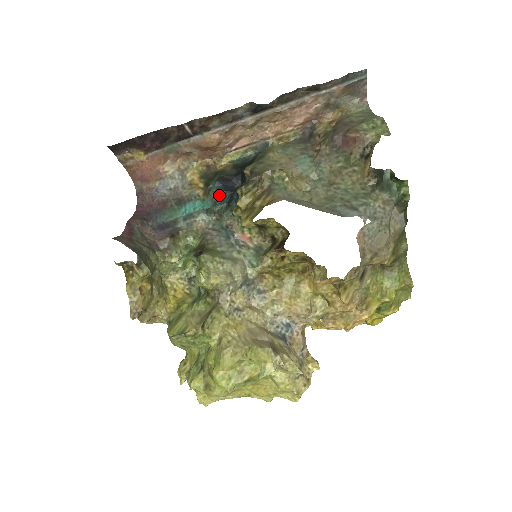
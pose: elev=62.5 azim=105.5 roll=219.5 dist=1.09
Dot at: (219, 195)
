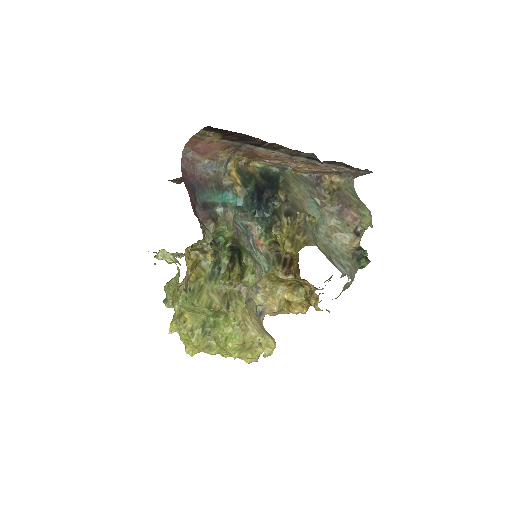
Dot at: (252, 200)
